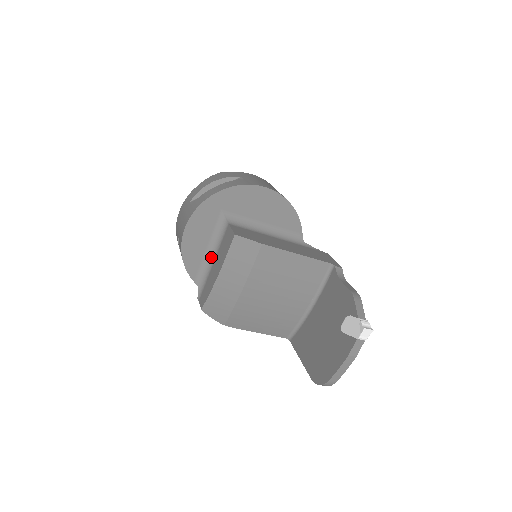
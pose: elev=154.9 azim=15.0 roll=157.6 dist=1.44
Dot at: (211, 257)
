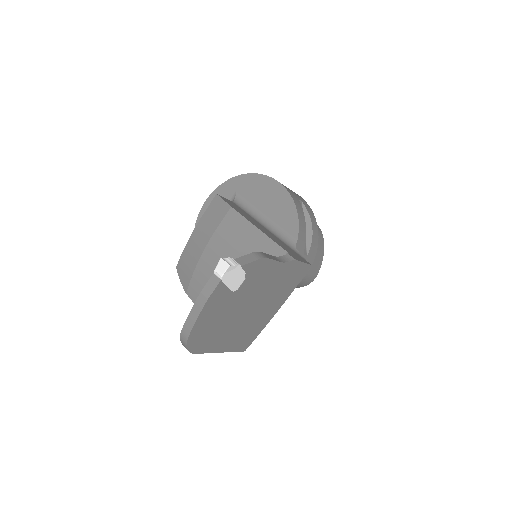
Dot at: occluded
